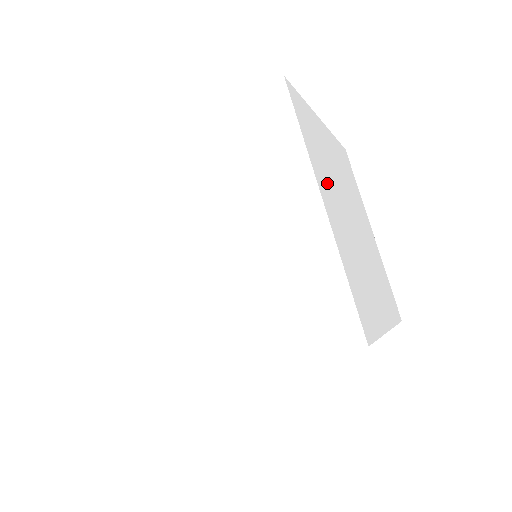
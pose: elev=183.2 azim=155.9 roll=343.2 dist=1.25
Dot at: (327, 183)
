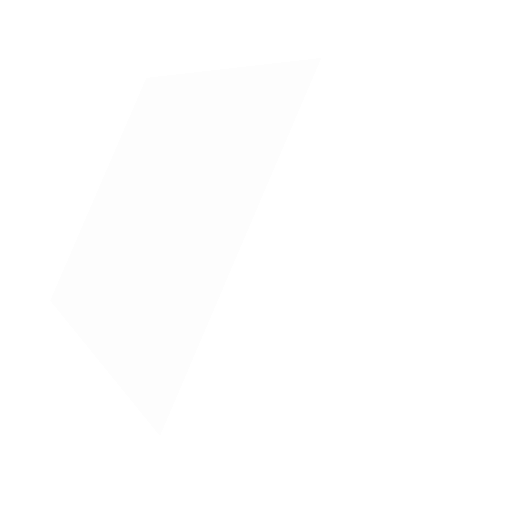
Dot at: (303, 227)
